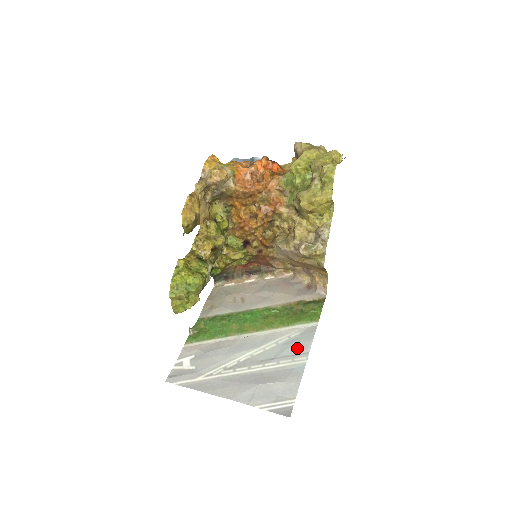
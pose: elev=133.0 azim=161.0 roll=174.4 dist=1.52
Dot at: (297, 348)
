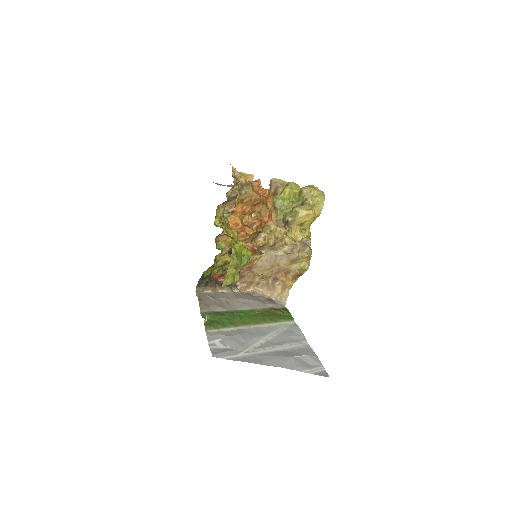
Dot at: (296, 336)
